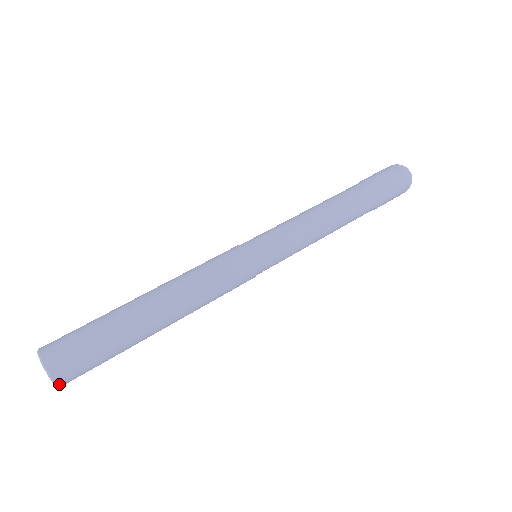
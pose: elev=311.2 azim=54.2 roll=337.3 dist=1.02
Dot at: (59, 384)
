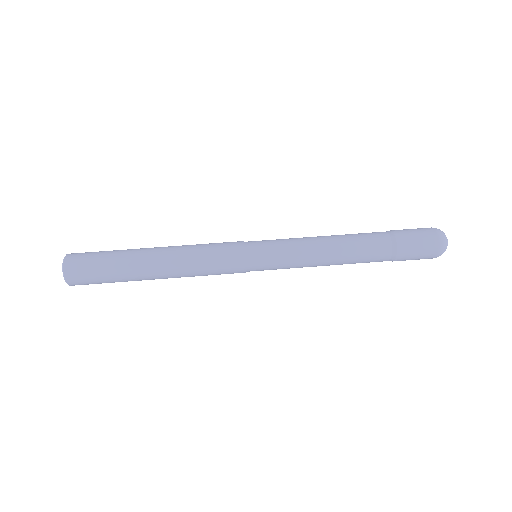
Dot at: (69, 283)
